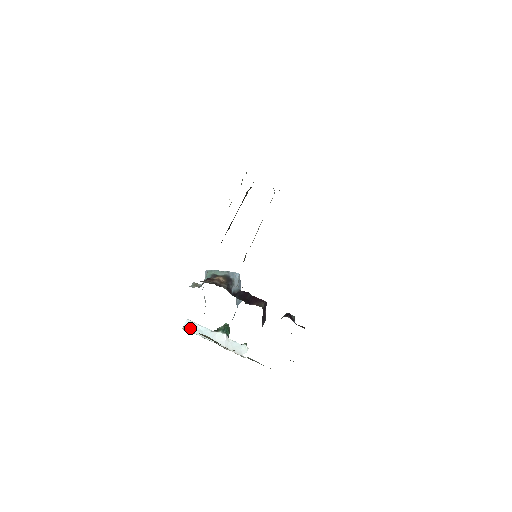
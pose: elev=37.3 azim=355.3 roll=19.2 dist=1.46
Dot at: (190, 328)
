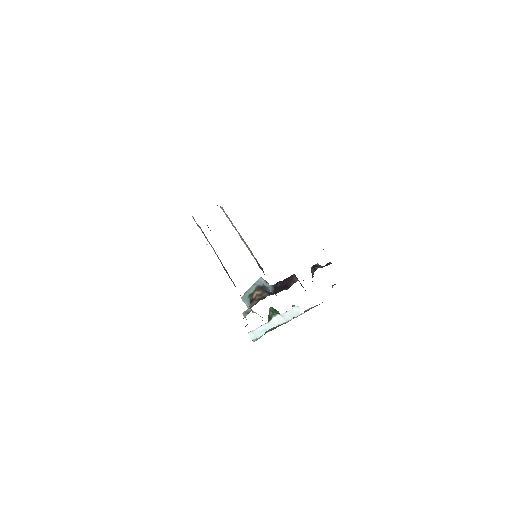
Dot at: (256, 336)
